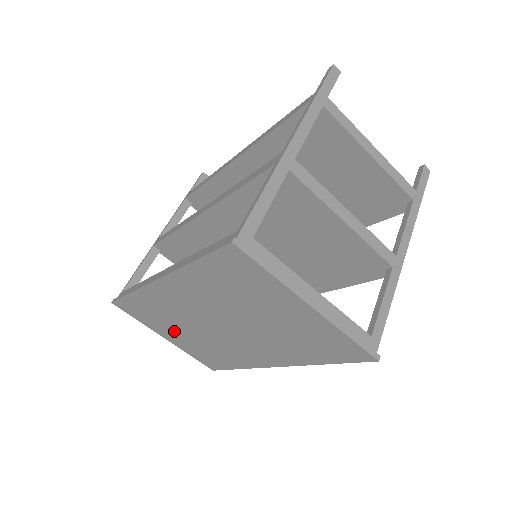
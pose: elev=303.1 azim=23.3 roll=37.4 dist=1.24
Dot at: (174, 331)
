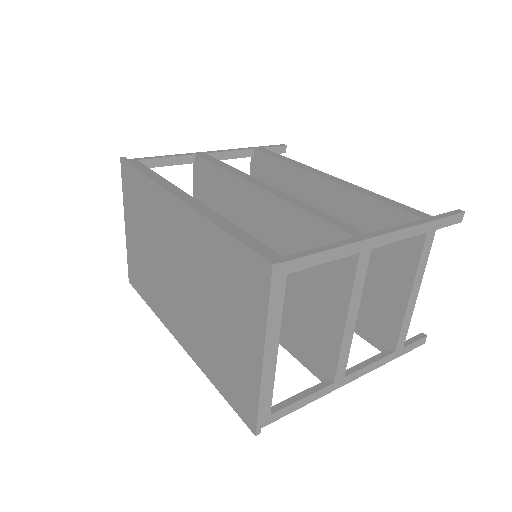
Dot at: (139, 231)
